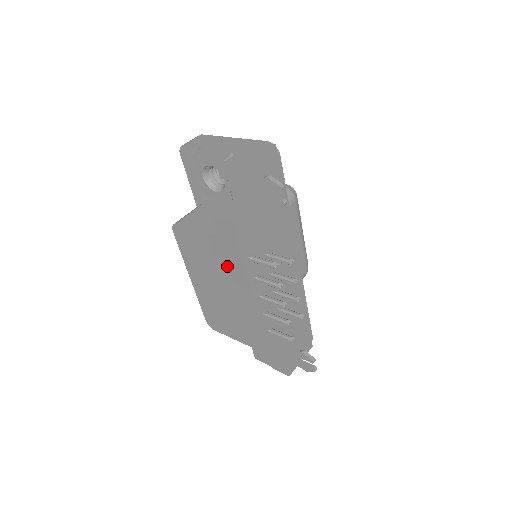
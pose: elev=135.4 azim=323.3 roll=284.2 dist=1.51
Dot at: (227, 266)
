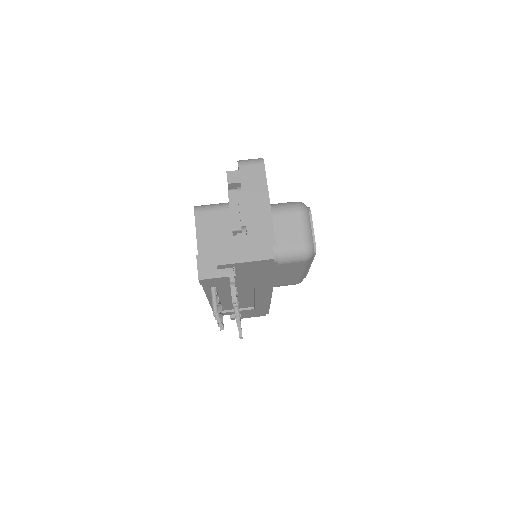
Dot at: occluded
